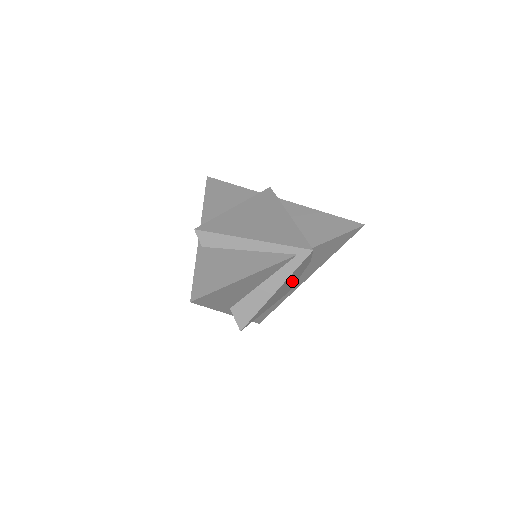
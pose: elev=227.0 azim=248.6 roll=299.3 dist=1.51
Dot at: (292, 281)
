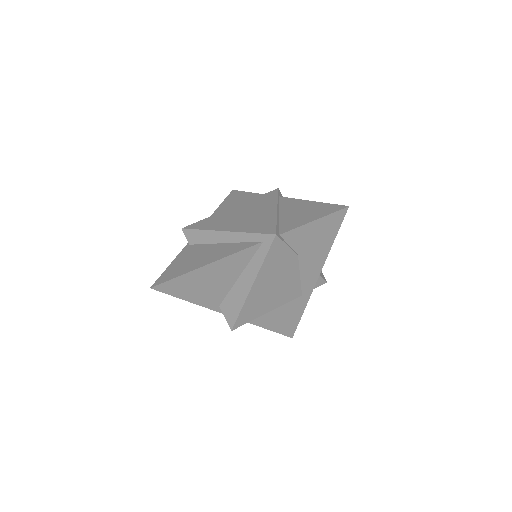
Dot at: (284, 278)
